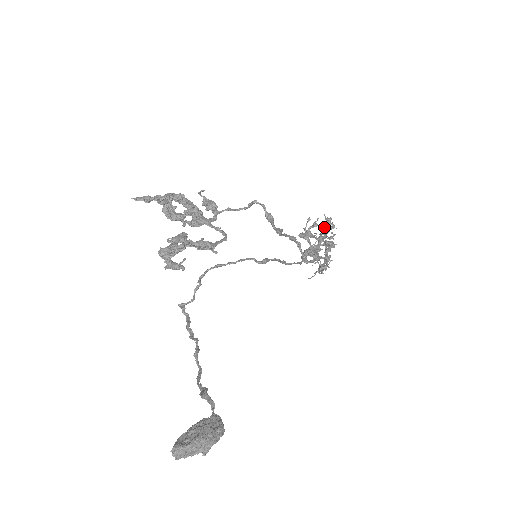
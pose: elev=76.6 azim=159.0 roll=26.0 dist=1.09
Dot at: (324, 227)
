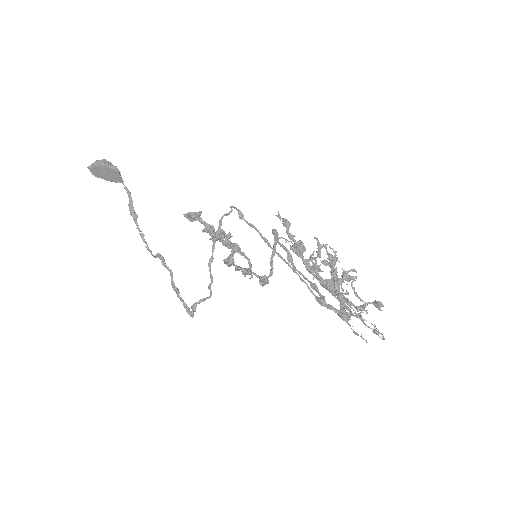
Dot at: (348, 277)
